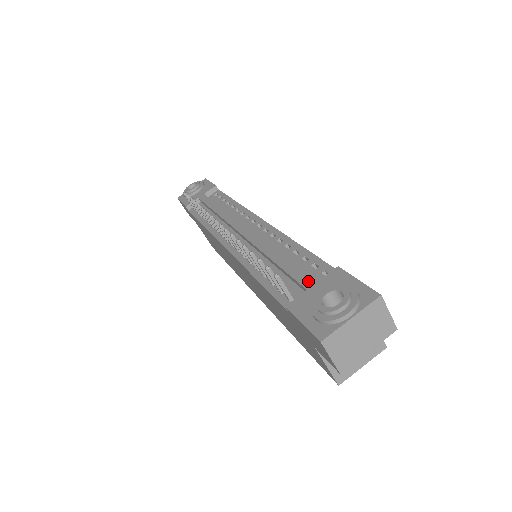
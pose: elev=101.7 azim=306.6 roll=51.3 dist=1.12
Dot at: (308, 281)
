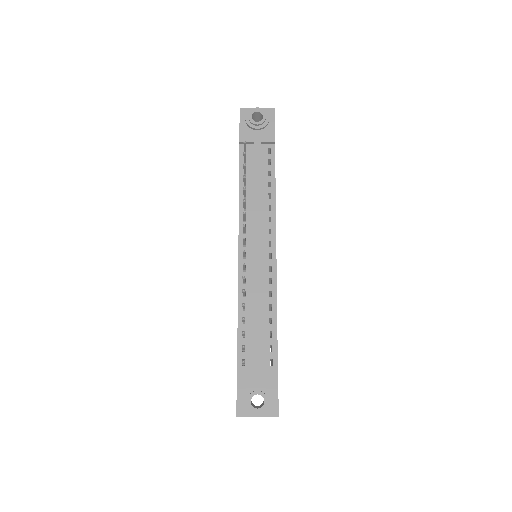
Dot at: (258, 365)
